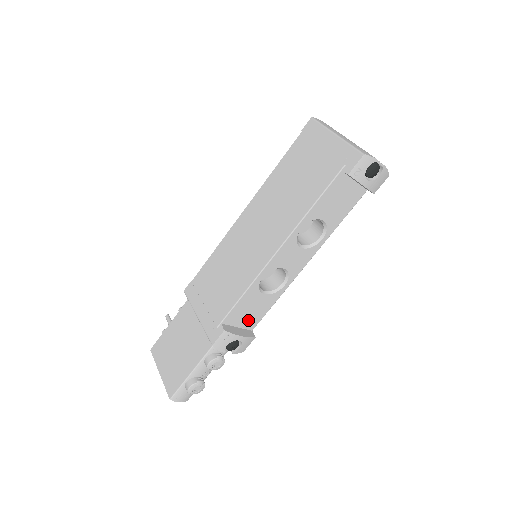
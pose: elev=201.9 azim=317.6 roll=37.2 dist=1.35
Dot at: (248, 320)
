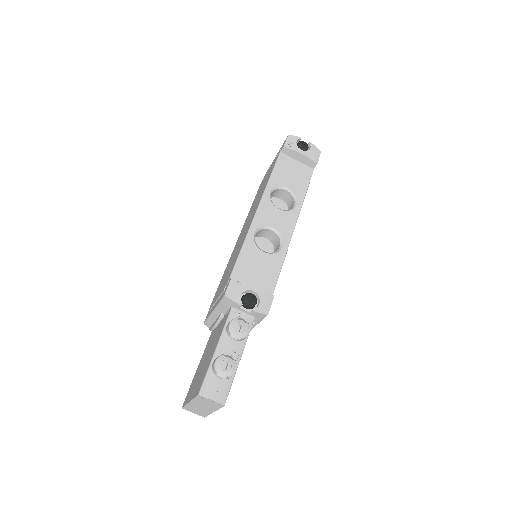
Dot at: (260, 283)
